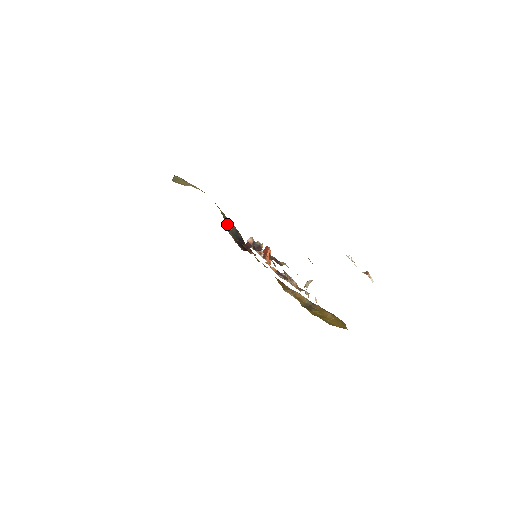
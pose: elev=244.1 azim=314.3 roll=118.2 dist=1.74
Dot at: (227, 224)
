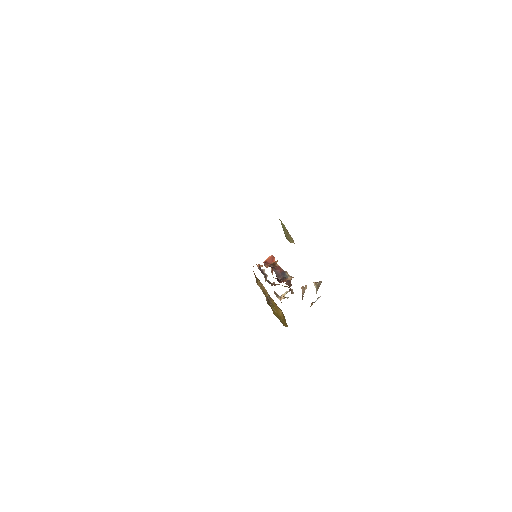
Dot at: occluded
